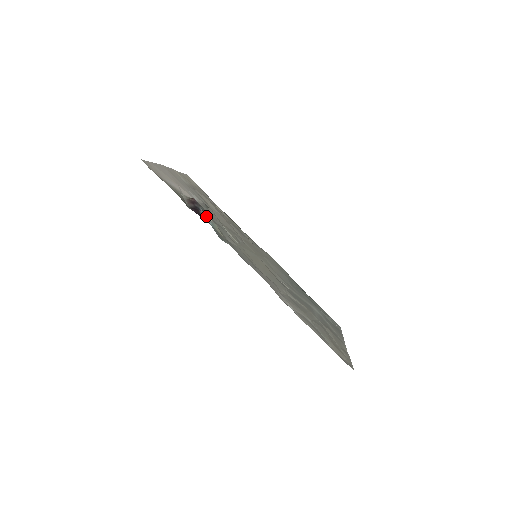
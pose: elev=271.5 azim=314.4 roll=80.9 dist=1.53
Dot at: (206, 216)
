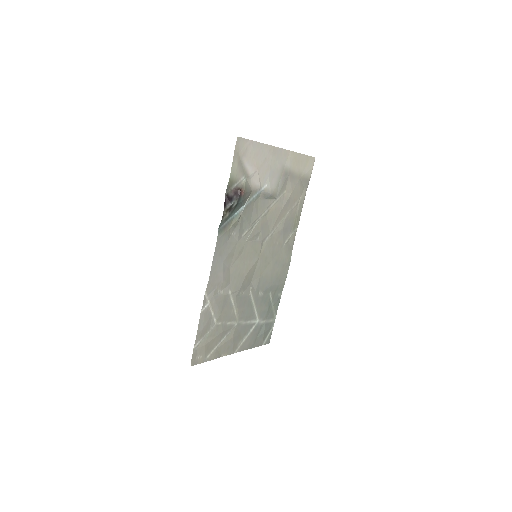
Dot at: (232, 209)
